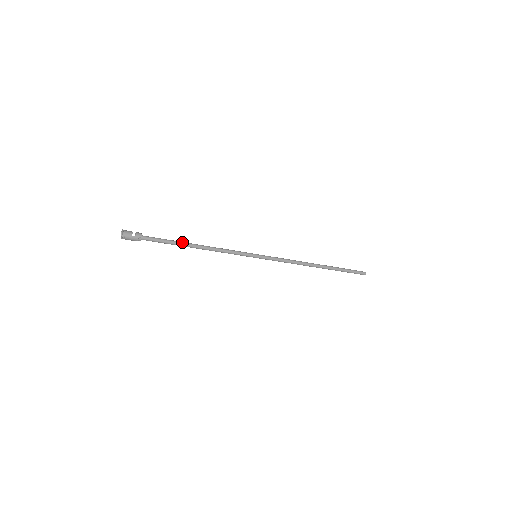
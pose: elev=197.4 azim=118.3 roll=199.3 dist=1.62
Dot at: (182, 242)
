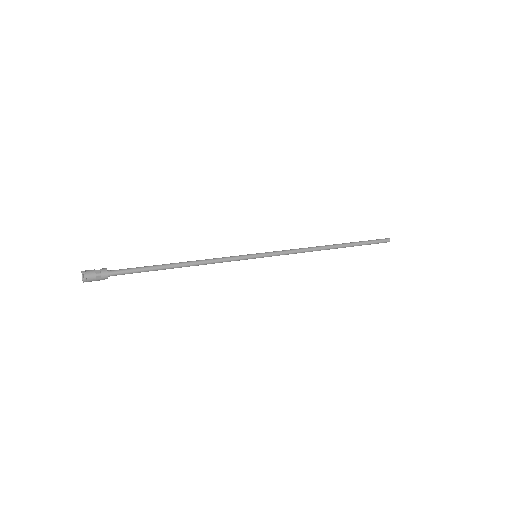
Dot at: (161, 267)
